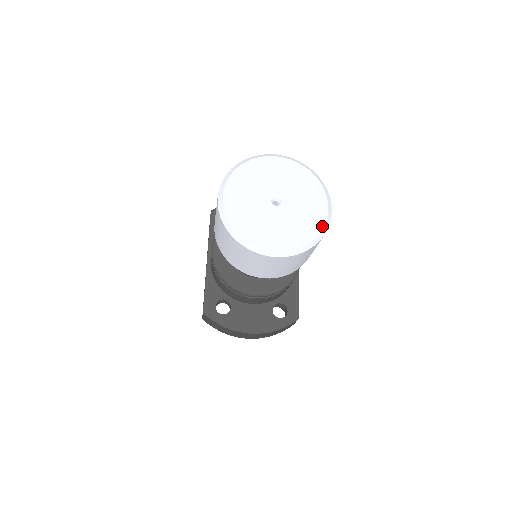
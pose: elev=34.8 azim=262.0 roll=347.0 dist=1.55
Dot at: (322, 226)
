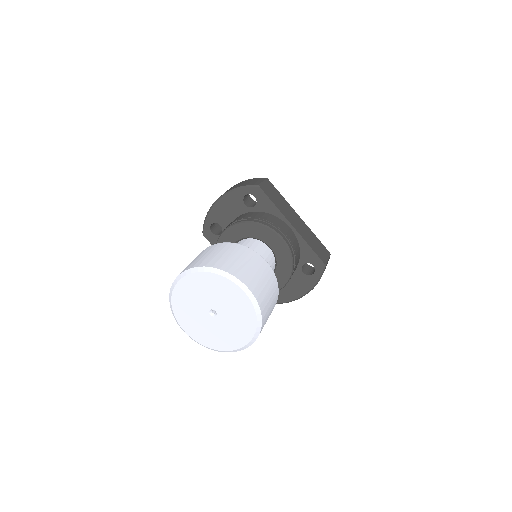
Dot at: (253, 310)
